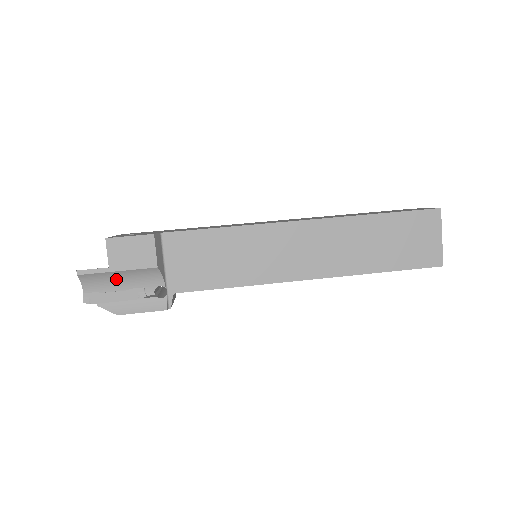
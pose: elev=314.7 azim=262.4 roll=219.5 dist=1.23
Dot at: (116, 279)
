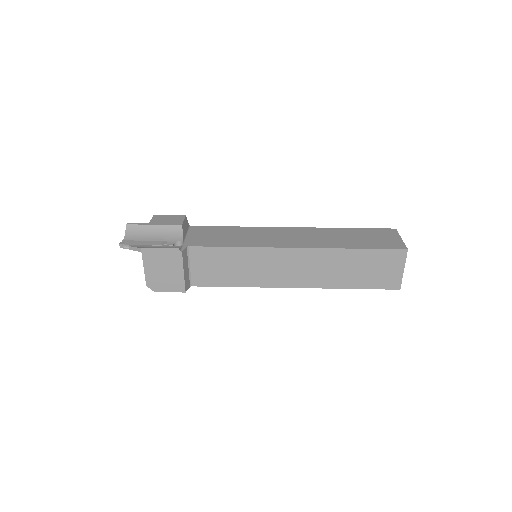
Dot at: (150, 233)
